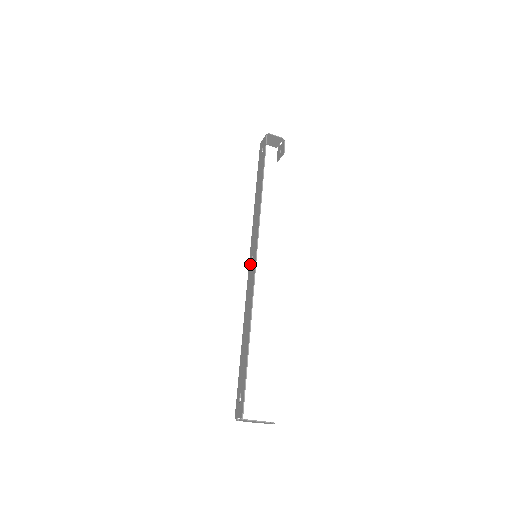
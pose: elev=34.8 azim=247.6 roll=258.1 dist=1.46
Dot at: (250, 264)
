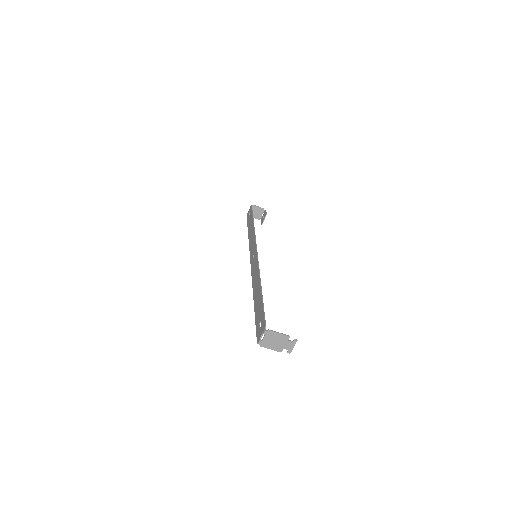
Dot at: (252, 261)
